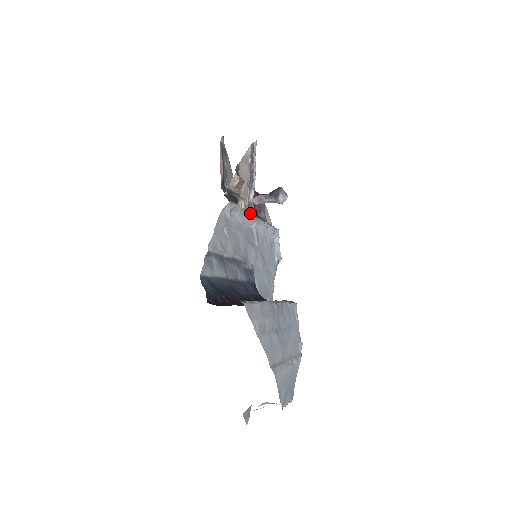
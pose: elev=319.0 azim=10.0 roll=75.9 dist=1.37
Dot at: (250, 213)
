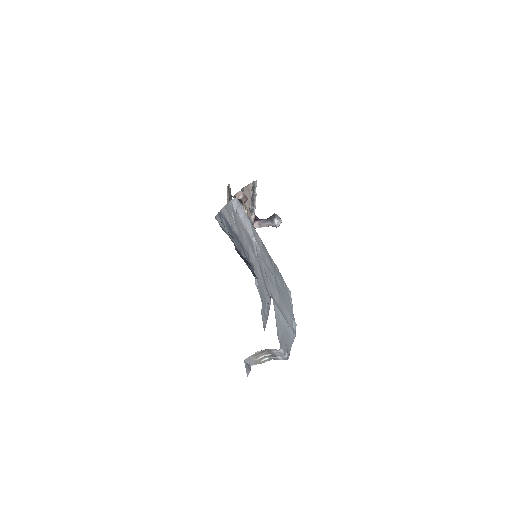
Dot at: occluded
